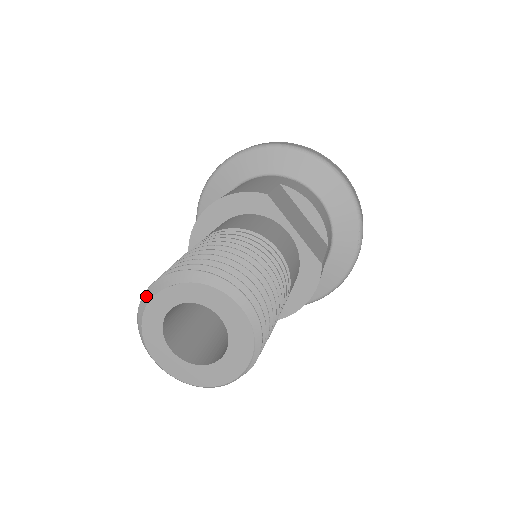
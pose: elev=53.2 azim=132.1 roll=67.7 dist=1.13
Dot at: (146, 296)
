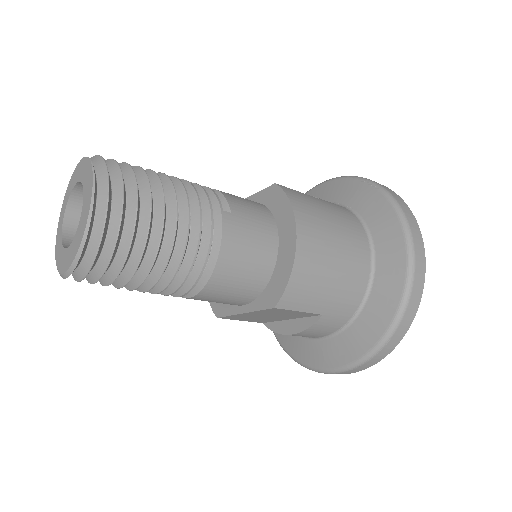
Dot at: occluded
